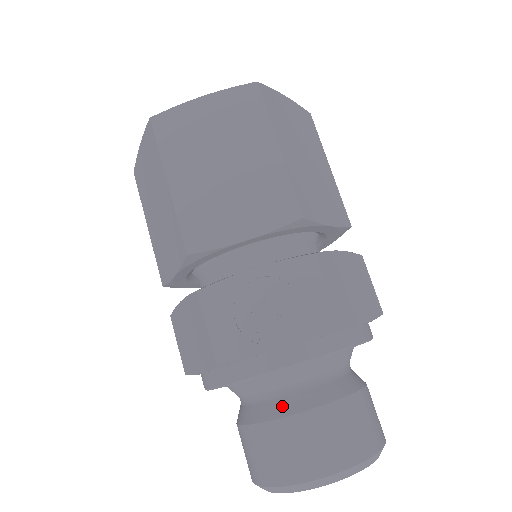
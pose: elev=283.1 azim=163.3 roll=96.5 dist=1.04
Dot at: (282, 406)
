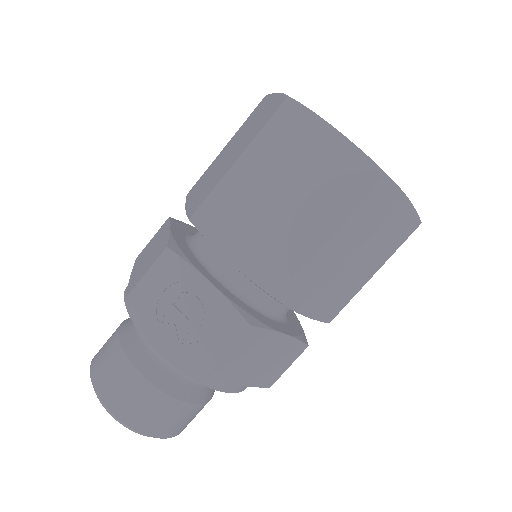
Dot at: (139, 356)
